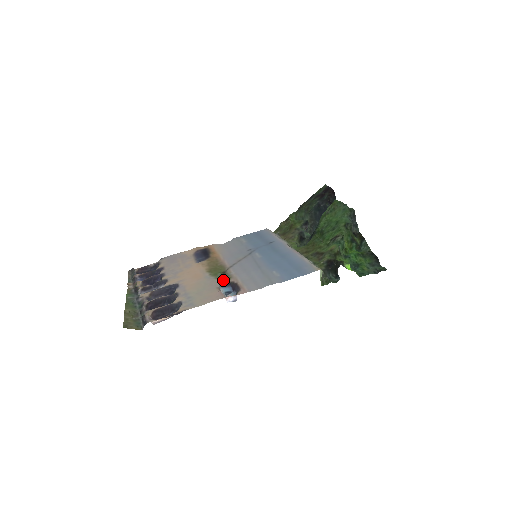
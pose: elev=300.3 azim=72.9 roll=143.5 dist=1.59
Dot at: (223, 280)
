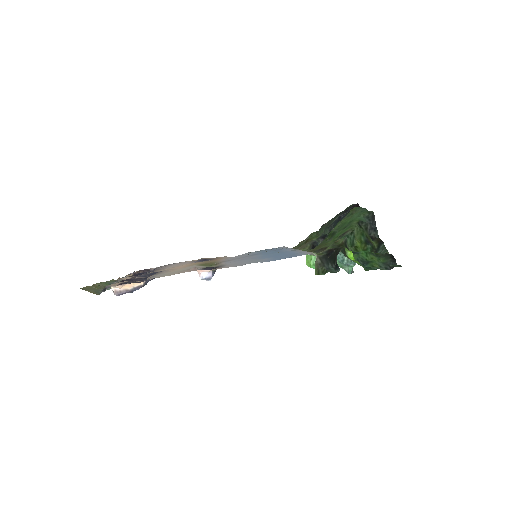
Dot at: (208, 266)
